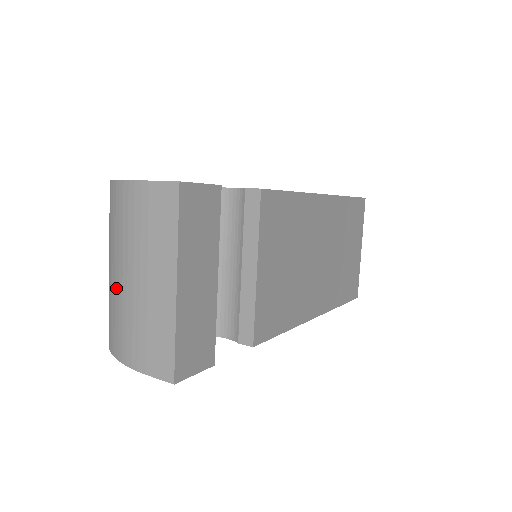
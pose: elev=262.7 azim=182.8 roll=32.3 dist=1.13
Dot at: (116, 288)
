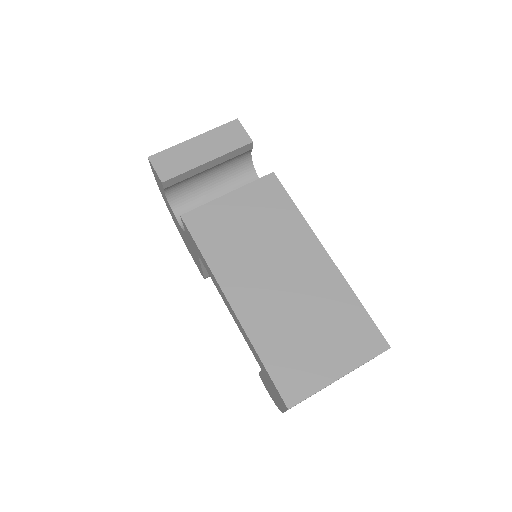
Dot at: occluded
